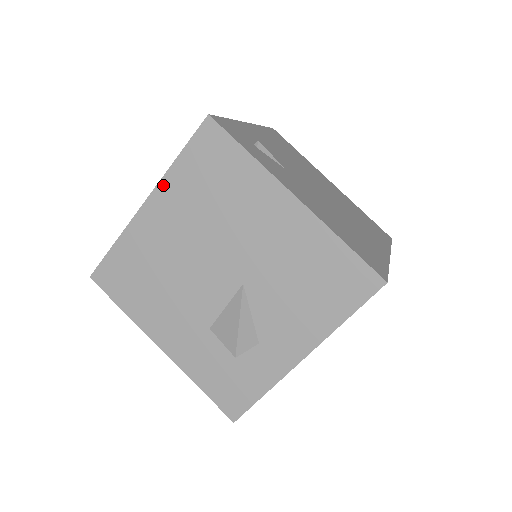
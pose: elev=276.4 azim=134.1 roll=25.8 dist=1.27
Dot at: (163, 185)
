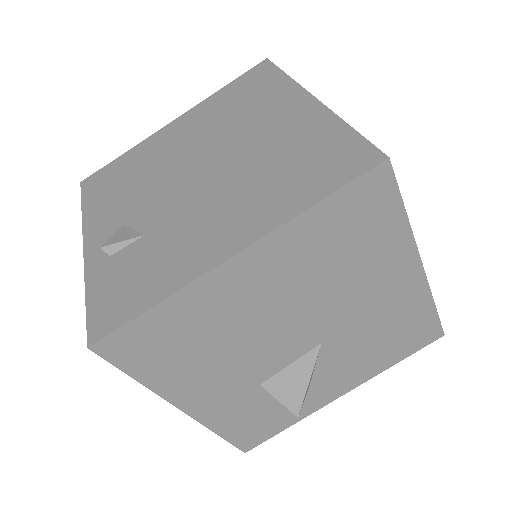
Dot at: (277, 236)
